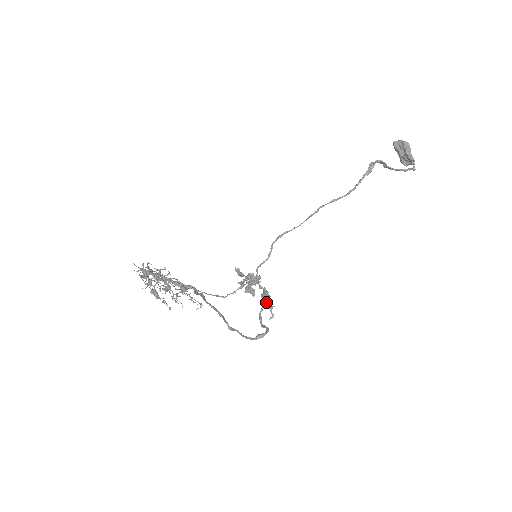
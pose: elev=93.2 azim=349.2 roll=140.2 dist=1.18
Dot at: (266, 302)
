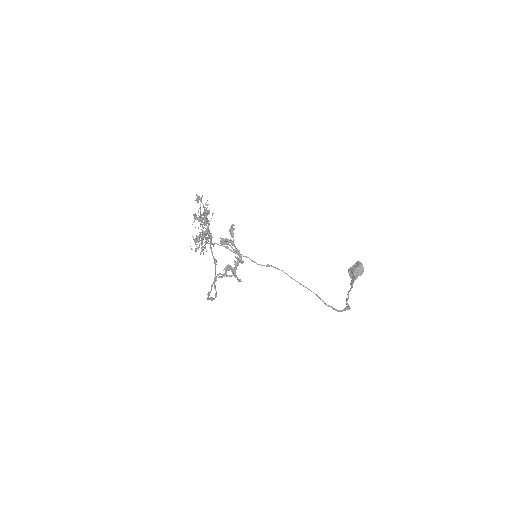
Dot at: (227, 267)
